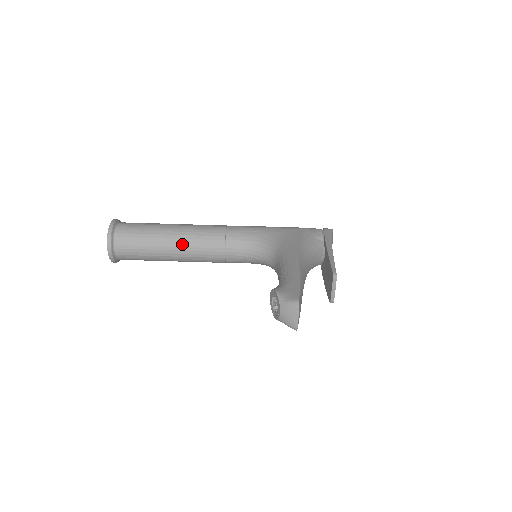
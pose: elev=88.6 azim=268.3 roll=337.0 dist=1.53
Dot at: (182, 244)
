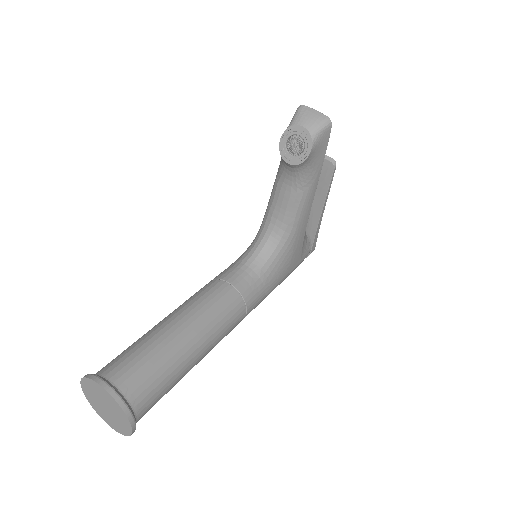
Dot at: (184, 313)
